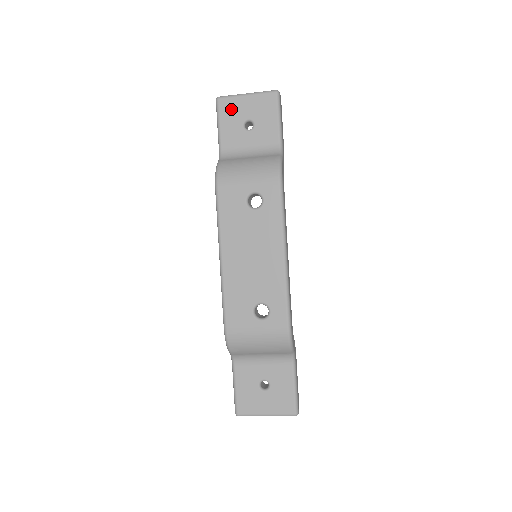
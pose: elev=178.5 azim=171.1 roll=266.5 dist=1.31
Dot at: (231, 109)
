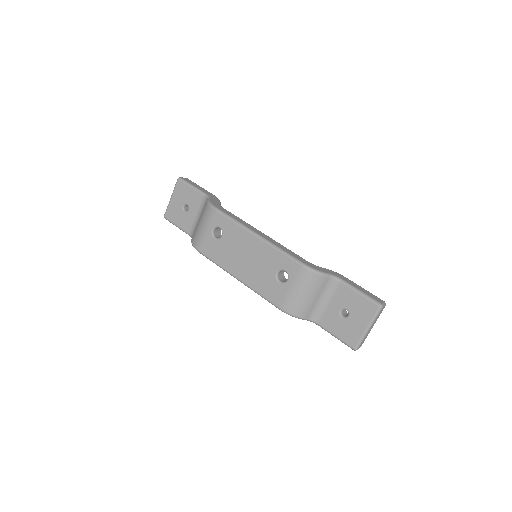
Dot at: (173, 213)
